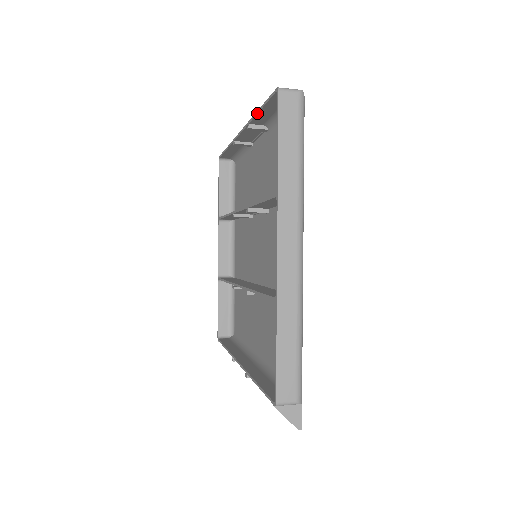
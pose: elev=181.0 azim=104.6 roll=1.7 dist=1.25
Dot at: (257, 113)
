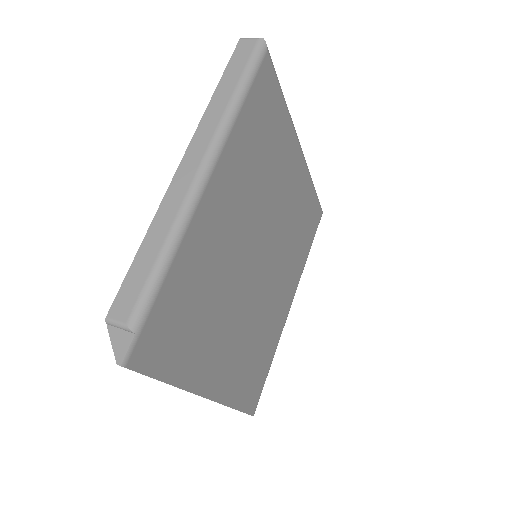
Dot at: occluded
